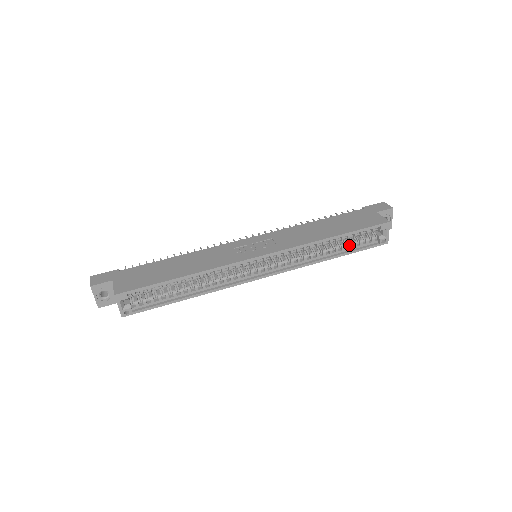
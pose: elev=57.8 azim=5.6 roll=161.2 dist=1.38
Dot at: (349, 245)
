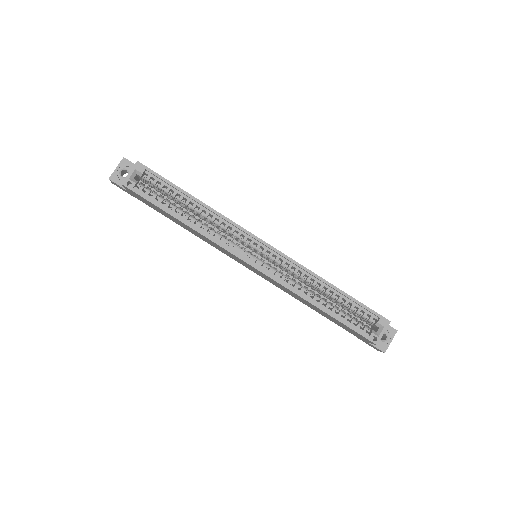
Dot at: (341, 312)
